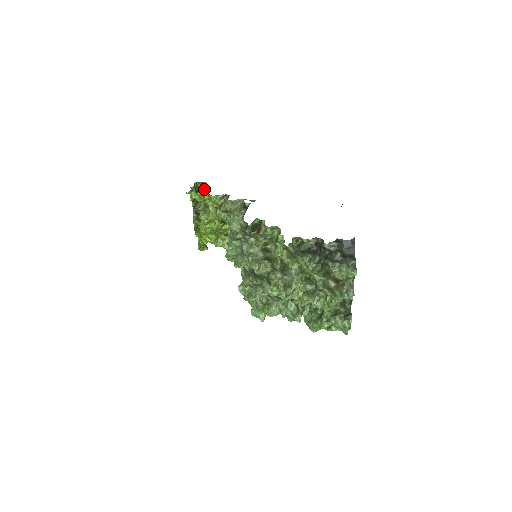
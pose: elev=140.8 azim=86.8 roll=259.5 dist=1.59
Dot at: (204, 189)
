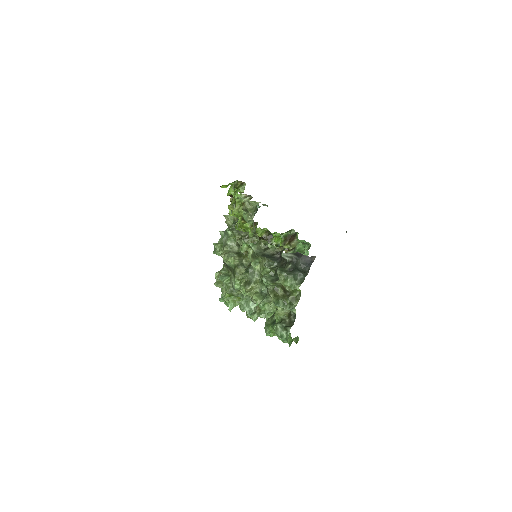
Dot at: (242, 188)
